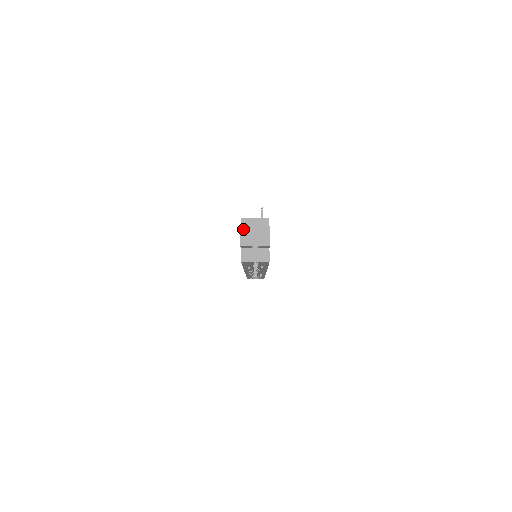
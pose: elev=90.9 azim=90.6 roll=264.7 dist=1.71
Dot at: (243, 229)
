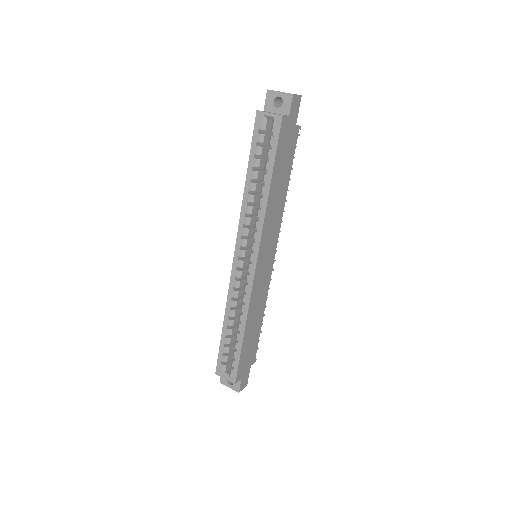
Dot at: occluded
